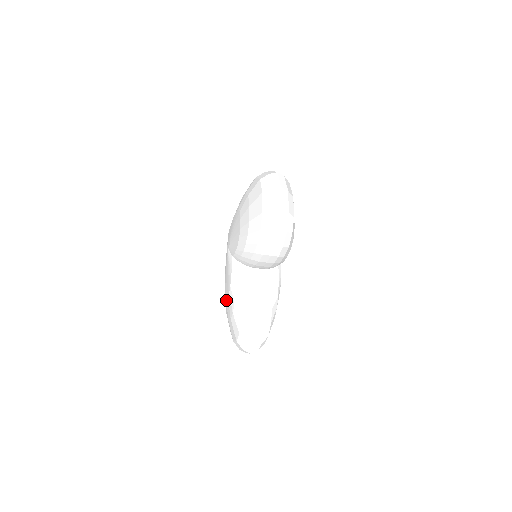
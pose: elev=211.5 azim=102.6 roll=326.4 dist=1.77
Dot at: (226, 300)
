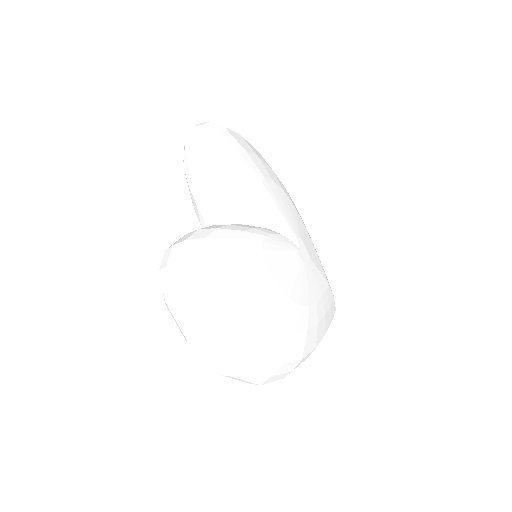
Dot at: occluded
